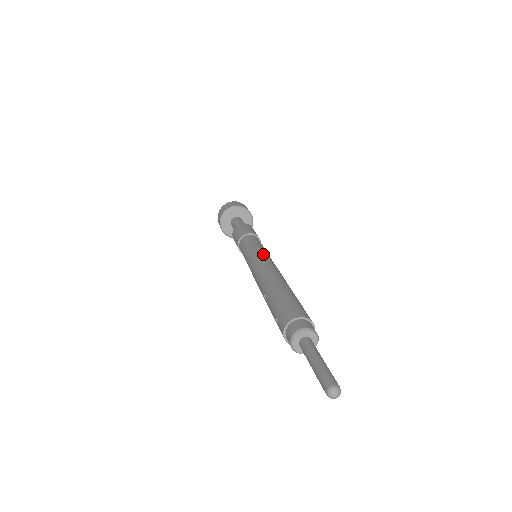
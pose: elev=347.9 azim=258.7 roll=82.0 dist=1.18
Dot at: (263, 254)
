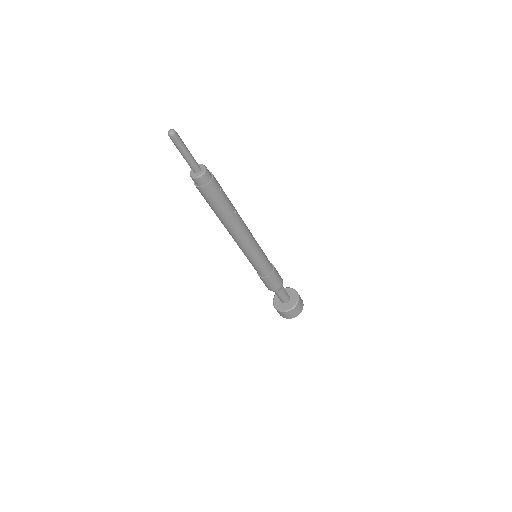
Dot at: occluded
